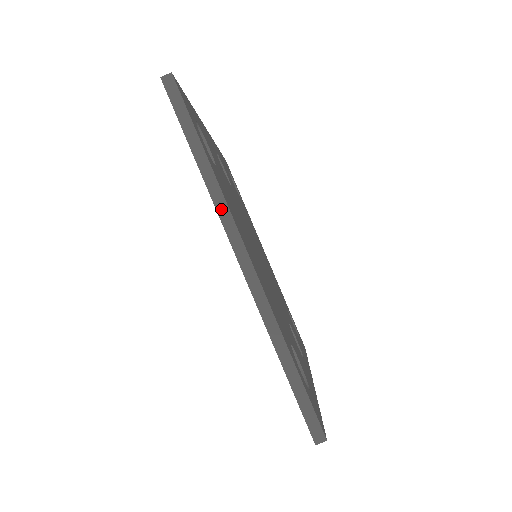
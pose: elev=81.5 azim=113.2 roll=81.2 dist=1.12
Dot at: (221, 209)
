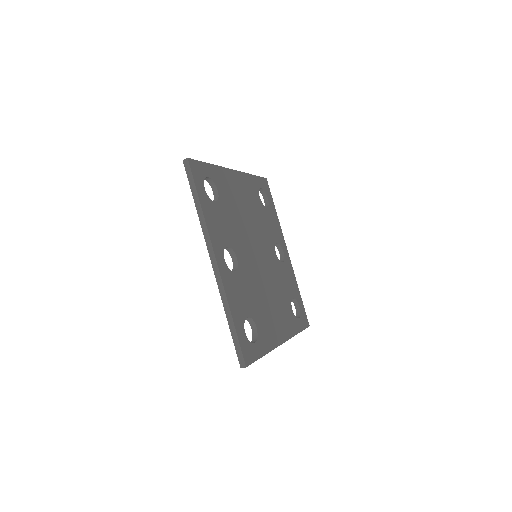
Dot at: occluded
